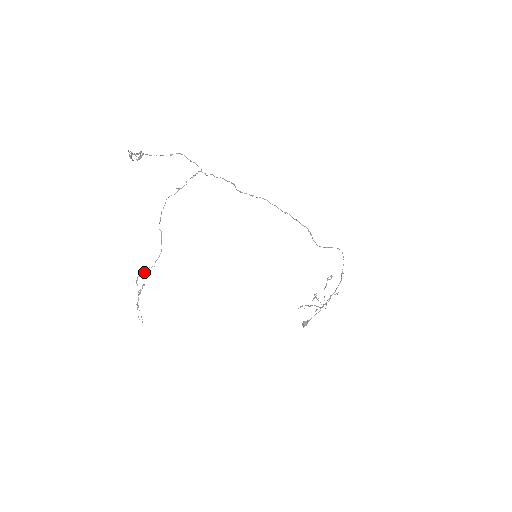
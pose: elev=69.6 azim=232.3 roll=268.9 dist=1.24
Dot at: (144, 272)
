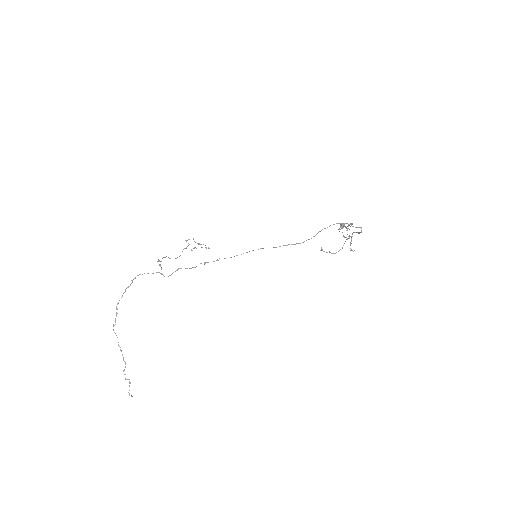
Dot at: (186, 240)
